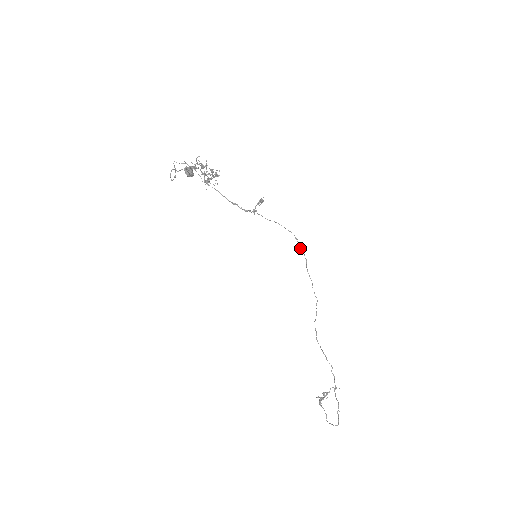
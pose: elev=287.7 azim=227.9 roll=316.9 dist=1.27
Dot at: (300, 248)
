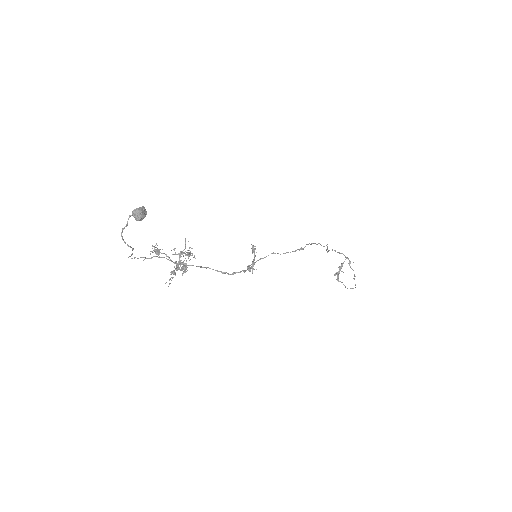
Dot at: (305, 246)
